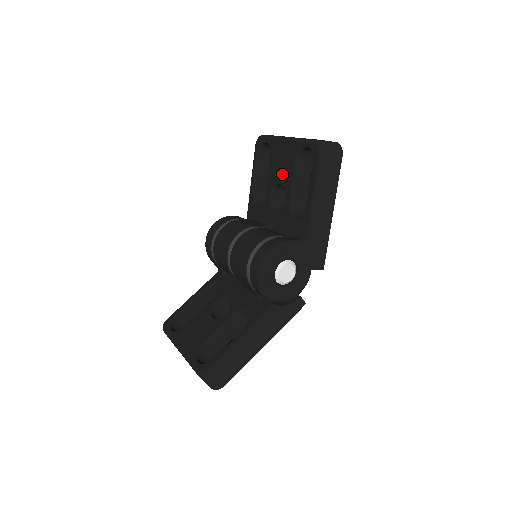
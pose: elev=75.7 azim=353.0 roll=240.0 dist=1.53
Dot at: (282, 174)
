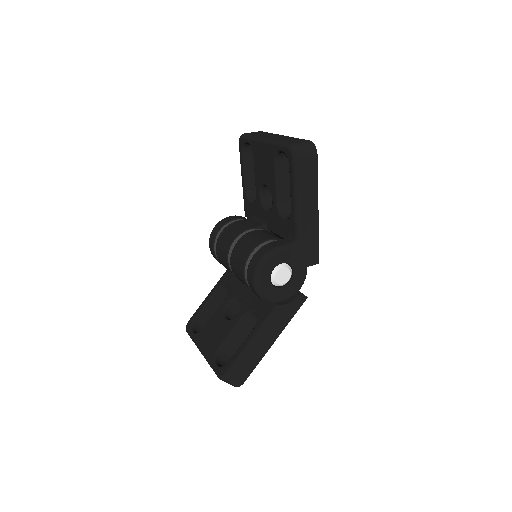
Dot at: (266, 176)
